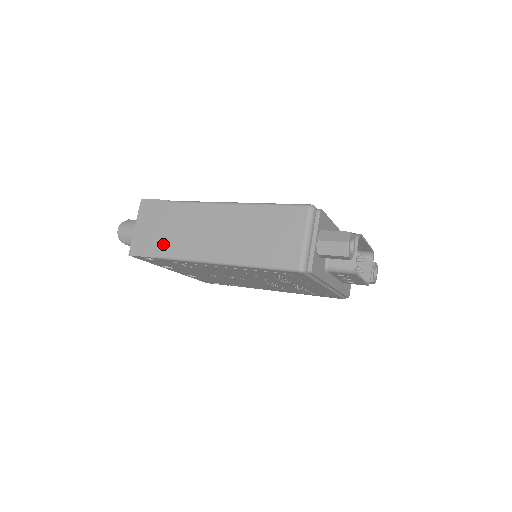
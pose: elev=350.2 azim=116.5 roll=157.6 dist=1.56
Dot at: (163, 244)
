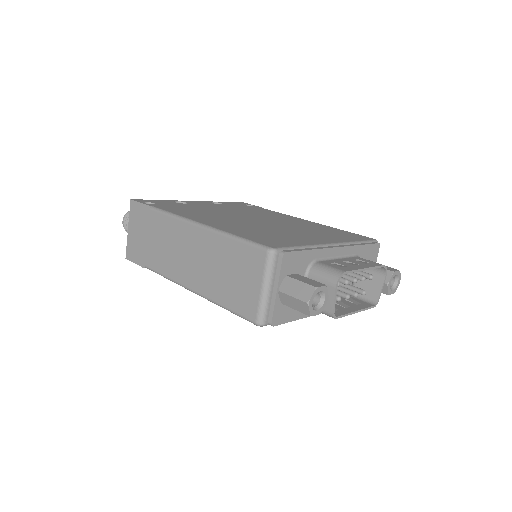
Dot at: (149, 256)
